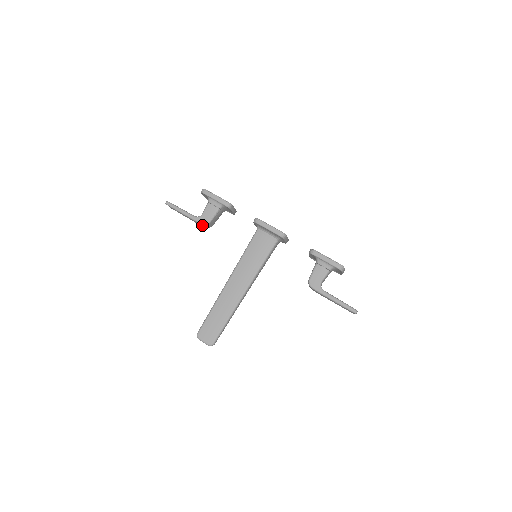
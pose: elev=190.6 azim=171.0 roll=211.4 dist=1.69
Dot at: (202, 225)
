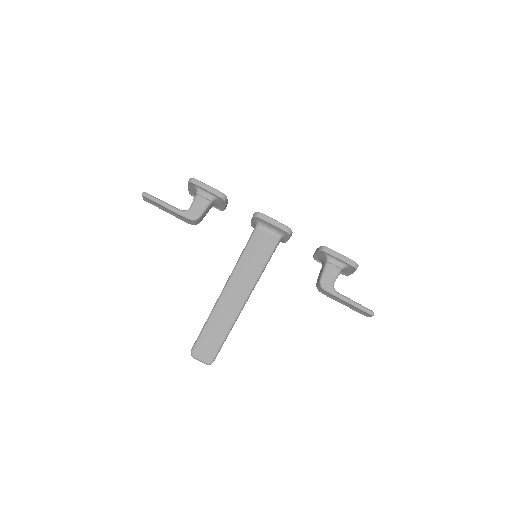
Dot at: (189, 221)
